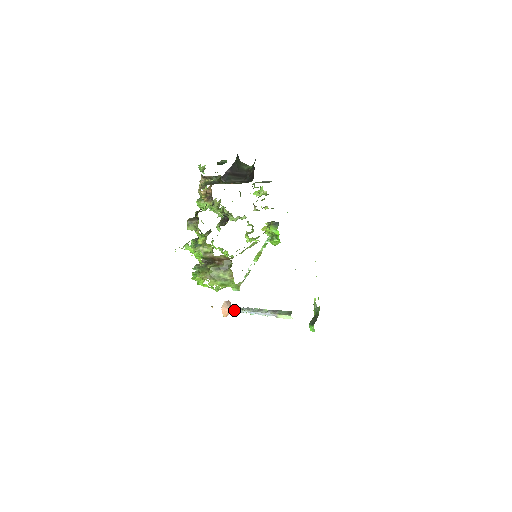
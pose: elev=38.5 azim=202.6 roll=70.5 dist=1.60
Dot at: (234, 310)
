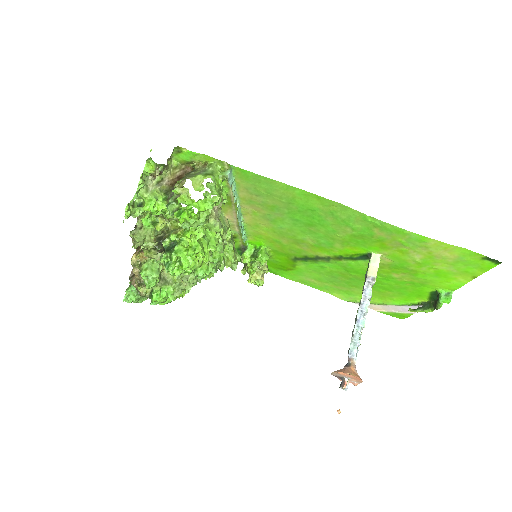
Dot at: (349, 355)
